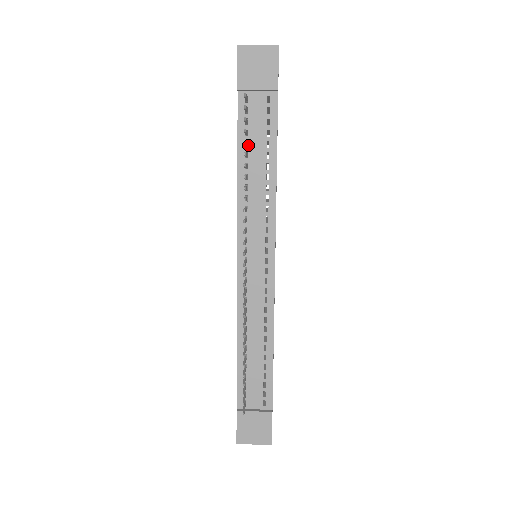
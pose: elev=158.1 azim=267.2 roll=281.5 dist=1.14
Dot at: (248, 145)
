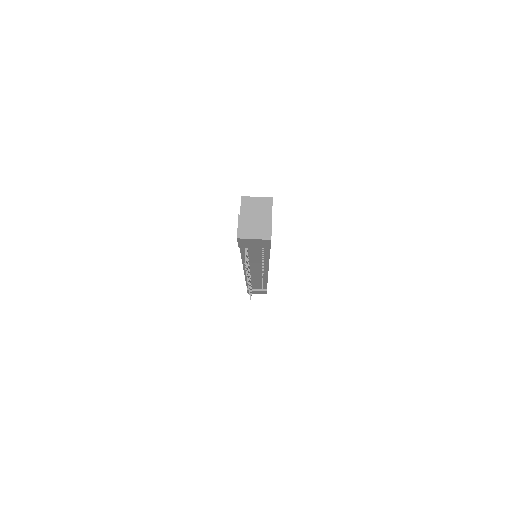
Dot at: (248, 254)
